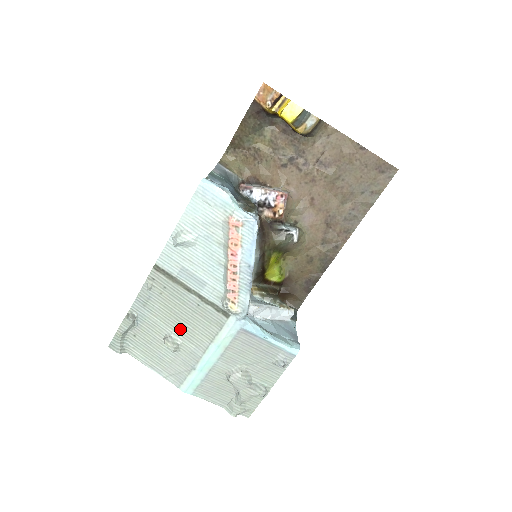
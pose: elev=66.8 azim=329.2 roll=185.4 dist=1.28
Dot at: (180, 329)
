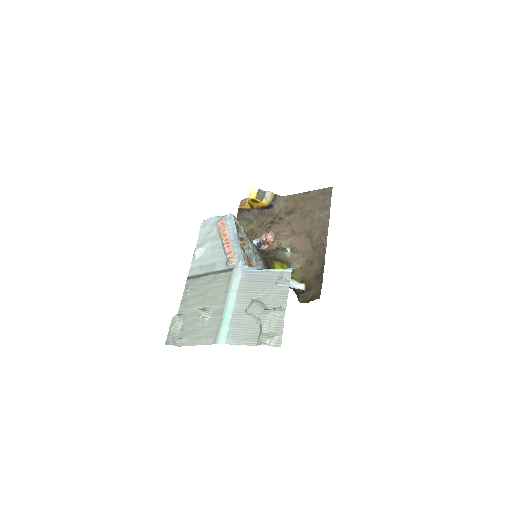
Dot at: (208, 301)
